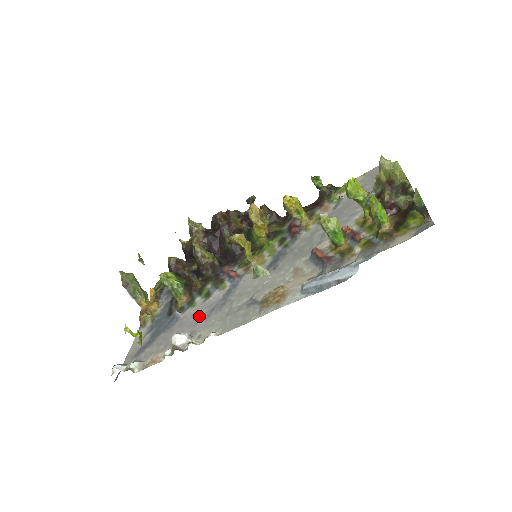
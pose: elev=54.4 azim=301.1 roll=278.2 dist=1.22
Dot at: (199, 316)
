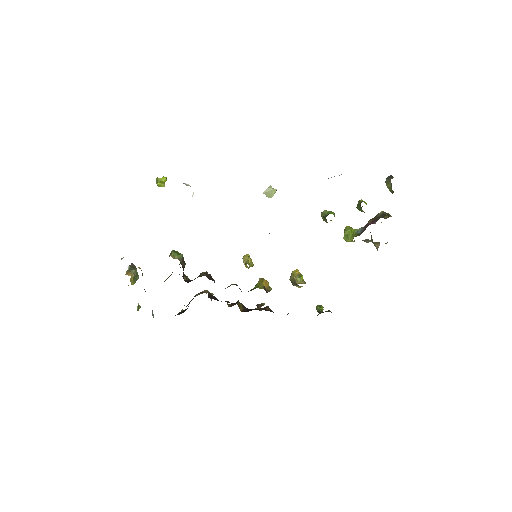
Dot at: occluded
